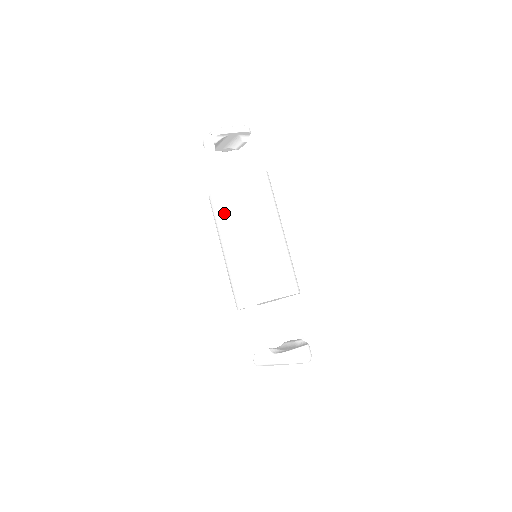
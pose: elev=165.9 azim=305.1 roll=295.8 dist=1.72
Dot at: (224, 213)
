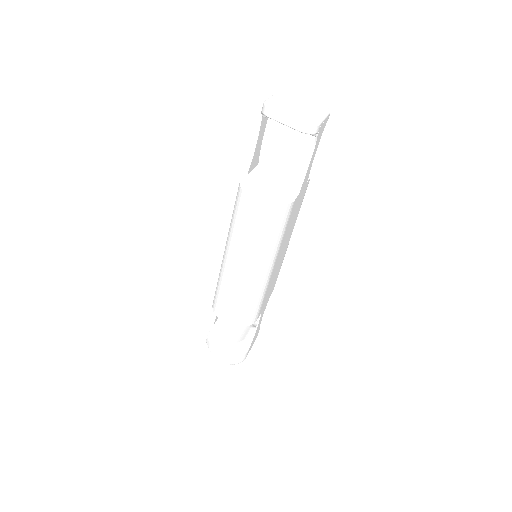
Dot at: occluded
